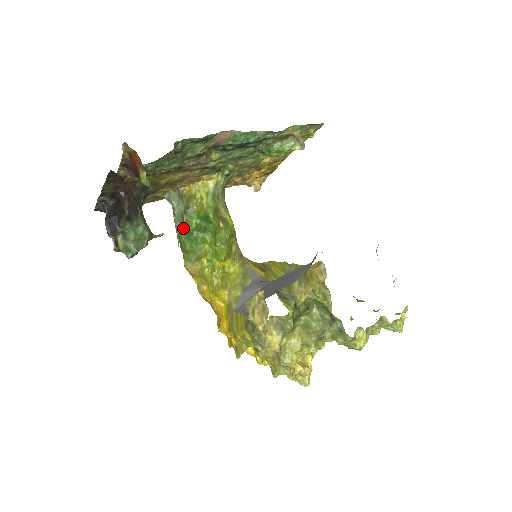
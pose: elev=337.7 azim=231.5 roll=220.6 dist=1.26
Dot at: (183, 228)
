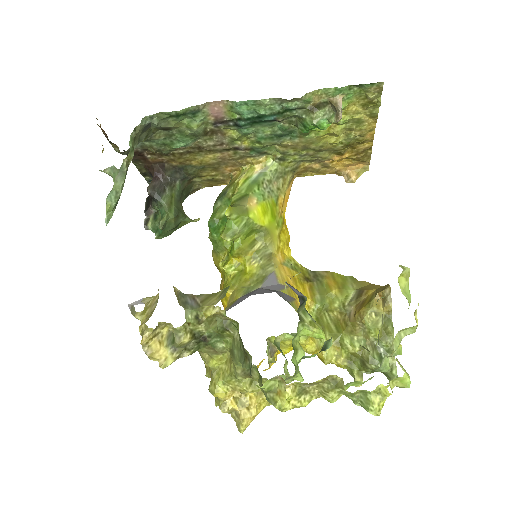
Dot at: (211, 215)
